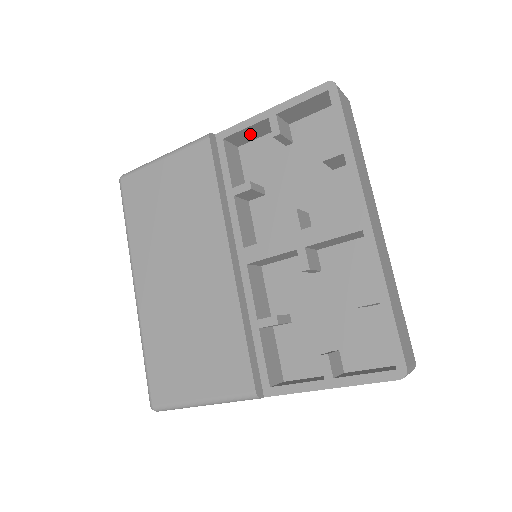
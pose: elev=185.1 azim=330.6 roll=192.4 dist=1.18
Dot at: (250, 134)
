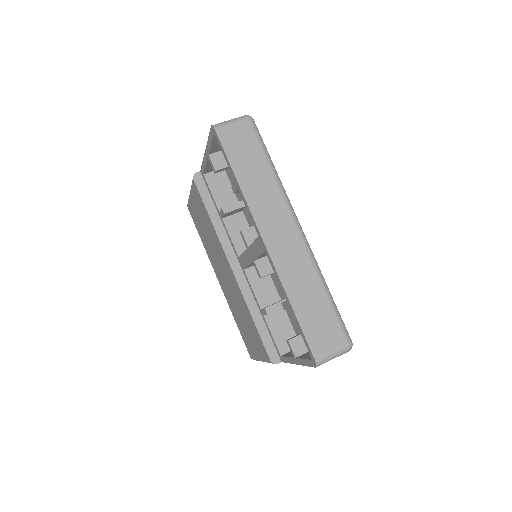
Dot at: occluded
